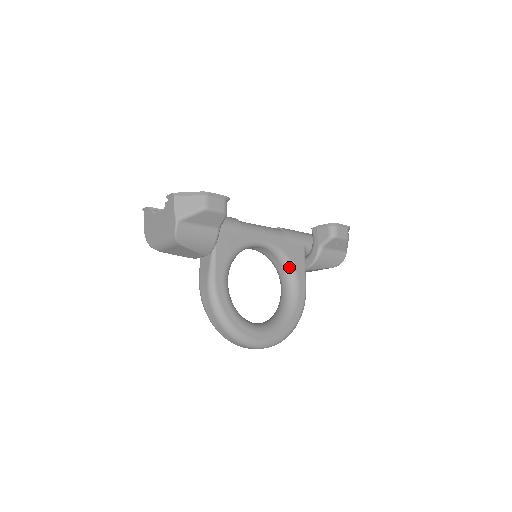
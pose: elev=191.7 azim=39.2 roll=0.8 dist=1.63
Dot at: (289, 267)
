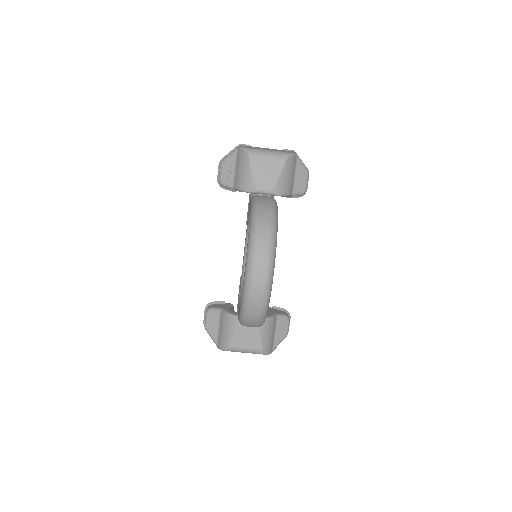
Dot at: occluded
